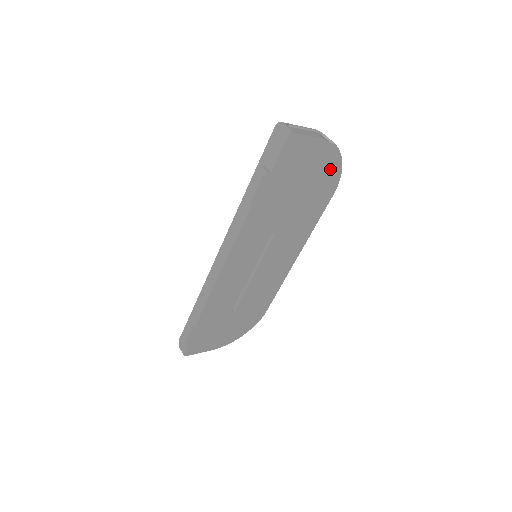
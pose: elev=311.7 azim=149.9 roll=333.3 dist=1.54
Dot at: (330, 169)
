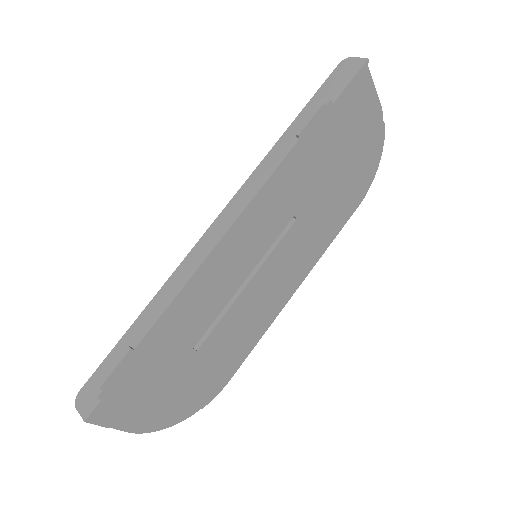
Dot at: (370, 160)
